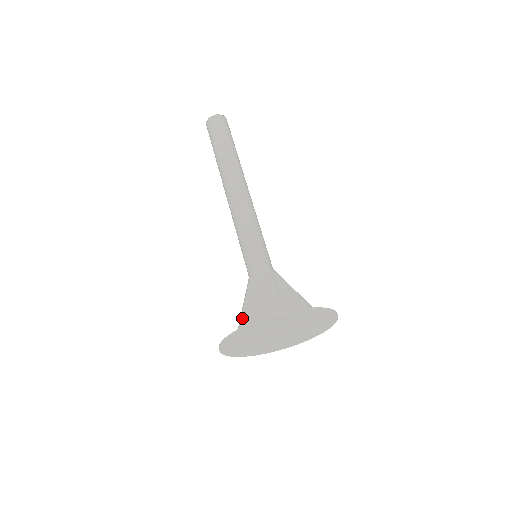
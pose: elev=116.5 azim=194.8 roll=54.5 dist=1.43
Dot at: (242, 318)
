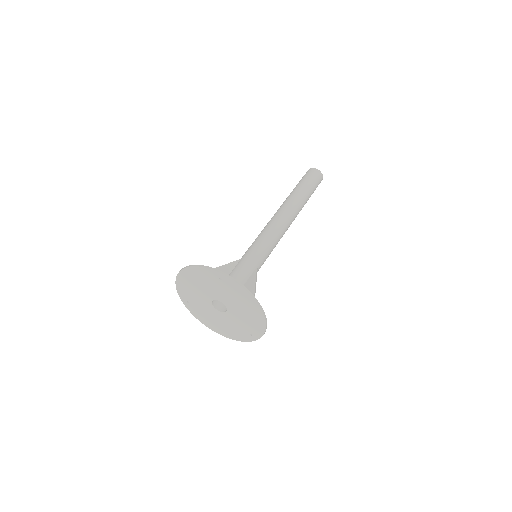
Dot at: occluded
